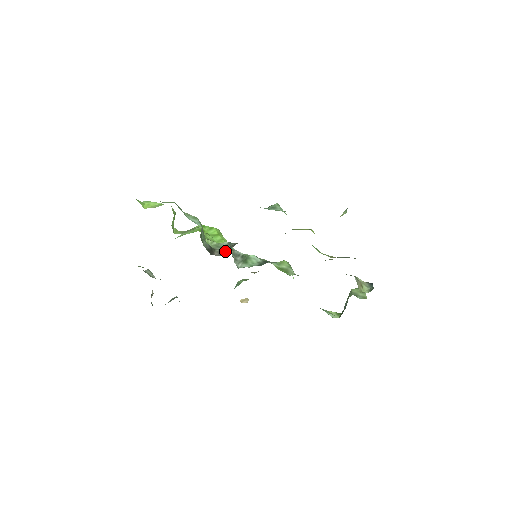
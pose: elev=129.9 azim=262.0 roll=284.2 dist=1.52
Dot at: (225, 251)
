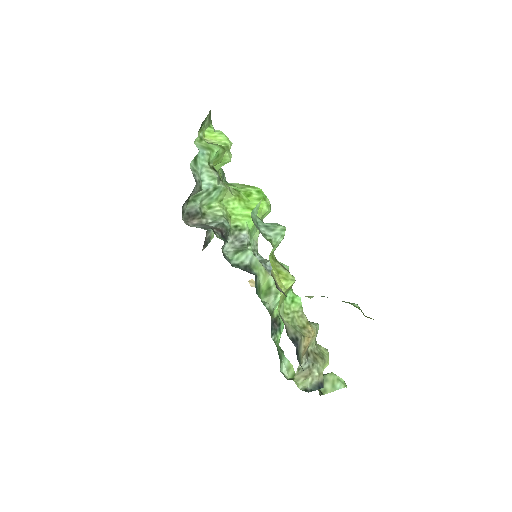
Dot at: (199, 226)
